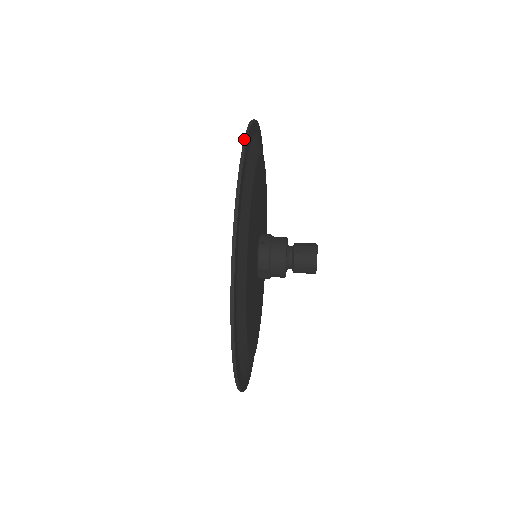
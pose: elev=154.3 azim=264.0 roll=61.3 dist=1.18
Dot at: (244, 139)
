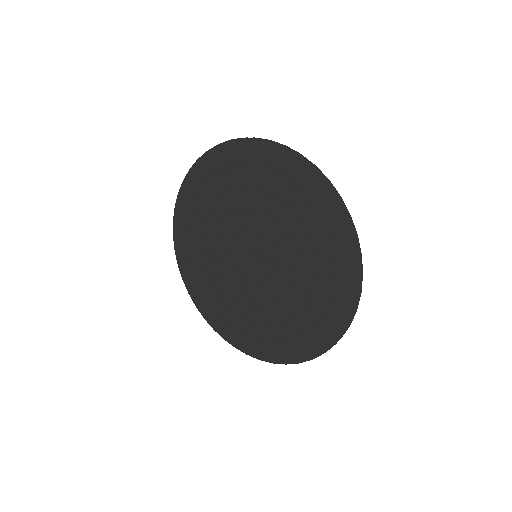
Dot at: (211, 148)
